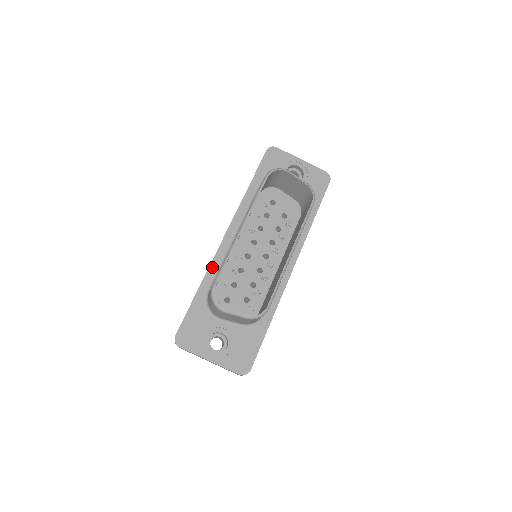
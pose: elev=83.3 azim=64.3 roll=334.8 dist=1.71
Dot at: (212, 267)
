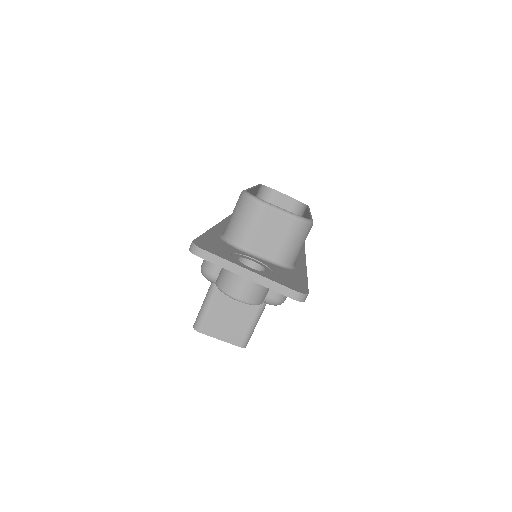
Dot at: (218, 227)
